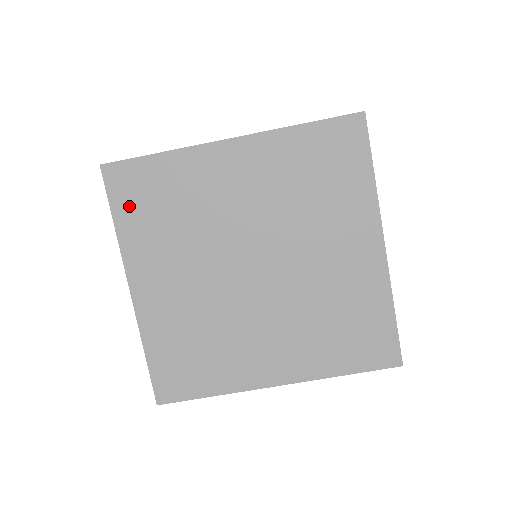
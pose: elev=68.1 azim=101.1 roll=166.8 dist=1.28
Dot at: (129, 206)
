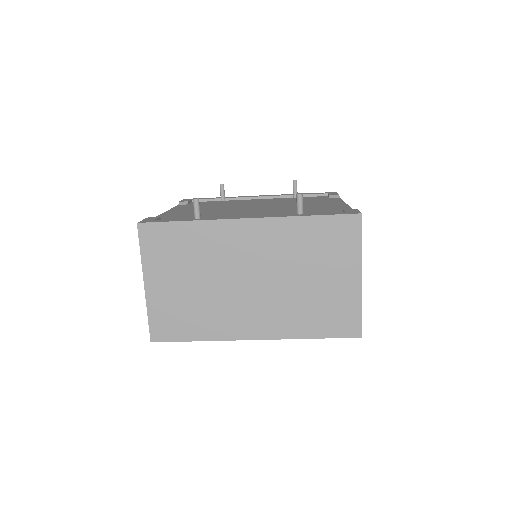
Dot at: occluded
